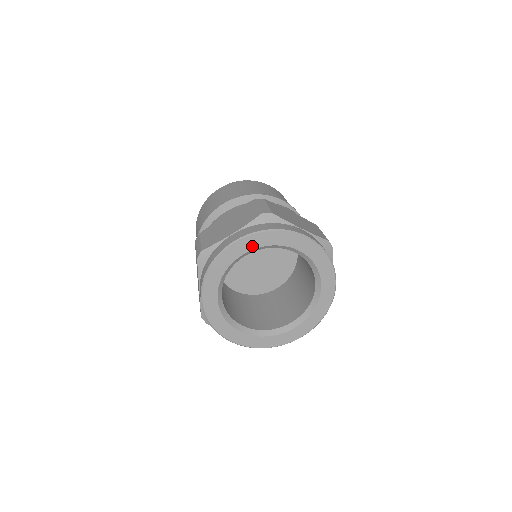
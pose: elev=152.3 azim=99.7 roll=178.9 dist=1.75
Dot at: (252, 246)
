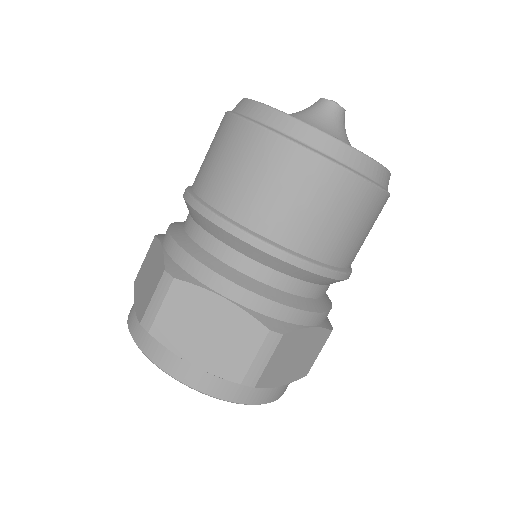
Dot at: occluded
